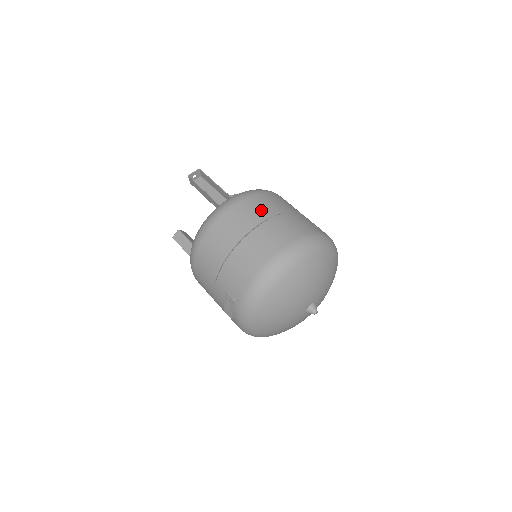
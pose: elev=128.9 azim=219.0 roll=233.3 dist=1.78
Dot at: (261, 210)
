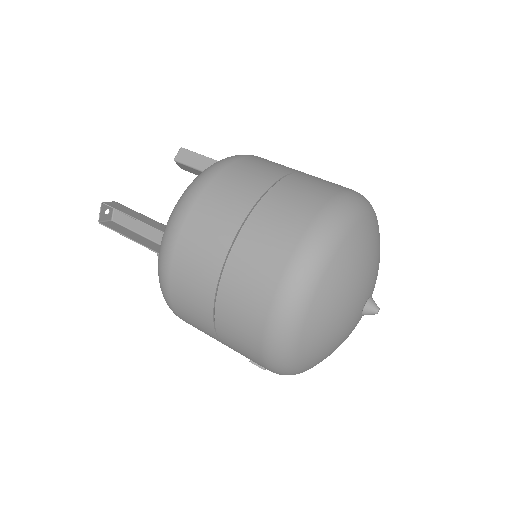
Dot at: (206, 252)
